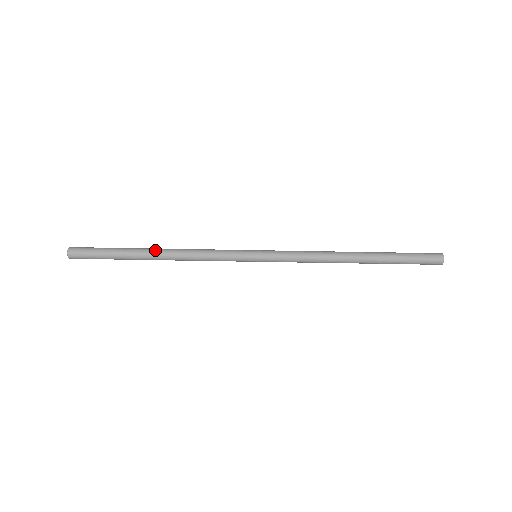
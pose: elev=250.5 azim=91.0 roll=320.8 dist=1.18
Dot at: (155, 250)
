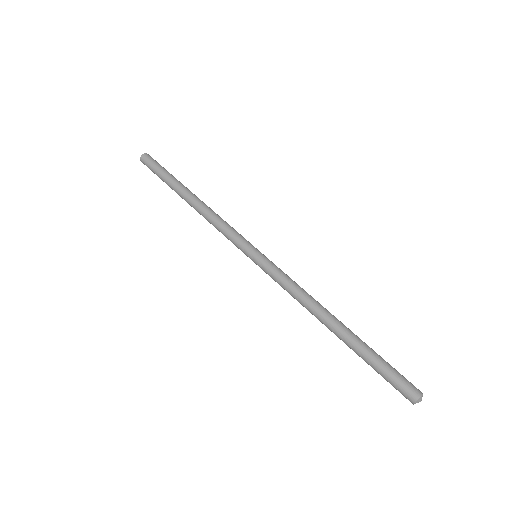
Dot at: occluded
